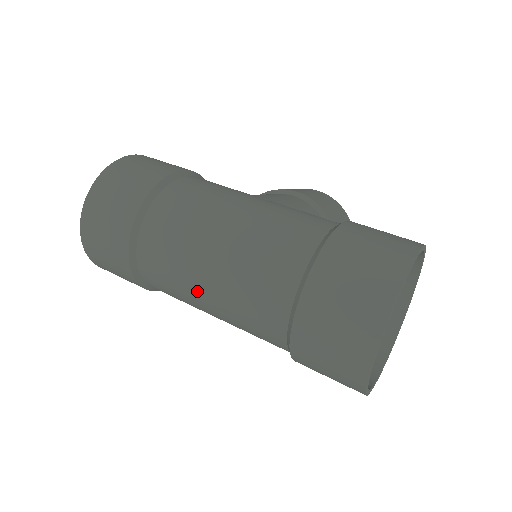
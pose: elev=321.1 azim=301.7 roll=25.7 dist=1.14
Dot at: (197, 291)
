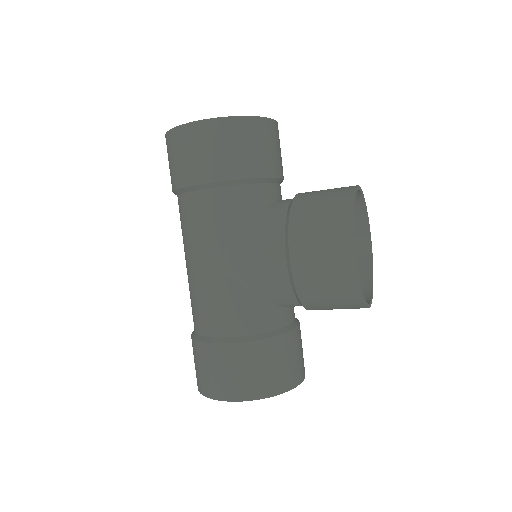
Dot at: occluded
